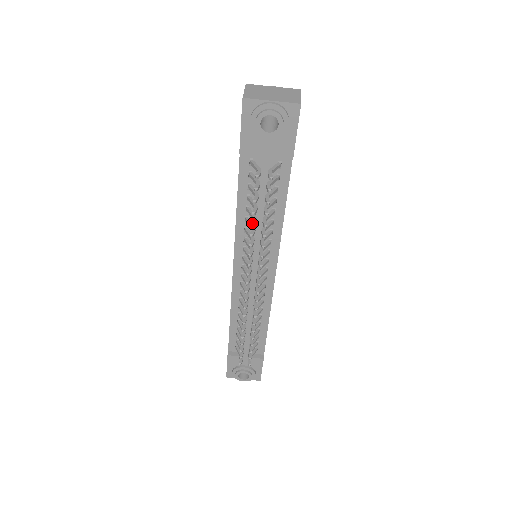
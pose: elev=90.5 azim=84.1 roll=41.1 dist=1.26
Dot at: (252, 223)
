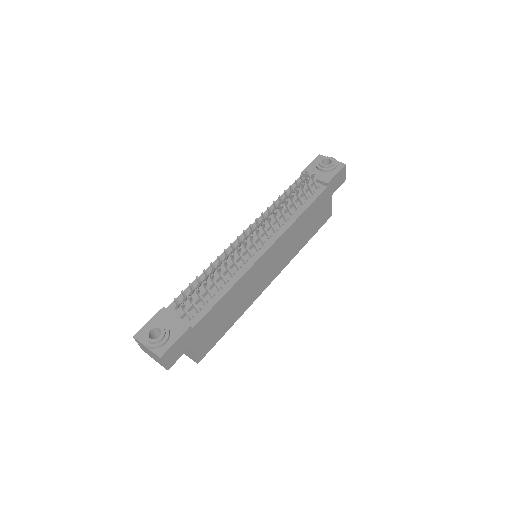
Dot at: occluded
